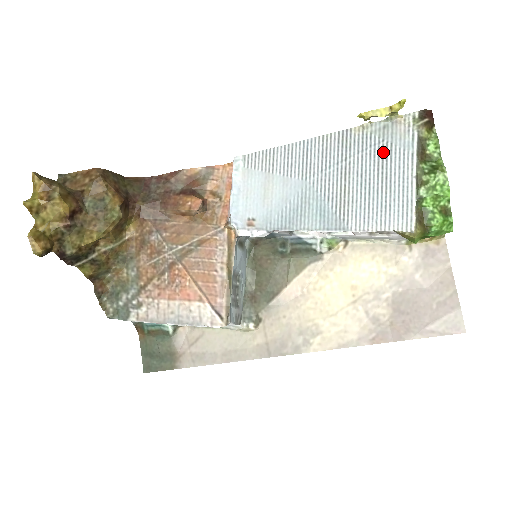
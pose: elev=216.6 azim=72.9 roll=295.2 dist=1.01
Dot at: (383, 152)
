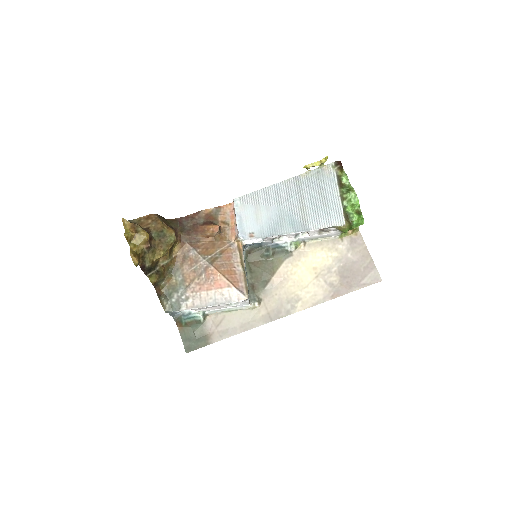
Dot at: (320, 185)
